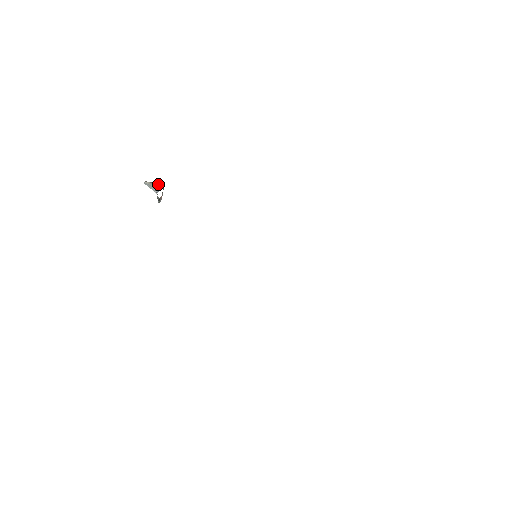
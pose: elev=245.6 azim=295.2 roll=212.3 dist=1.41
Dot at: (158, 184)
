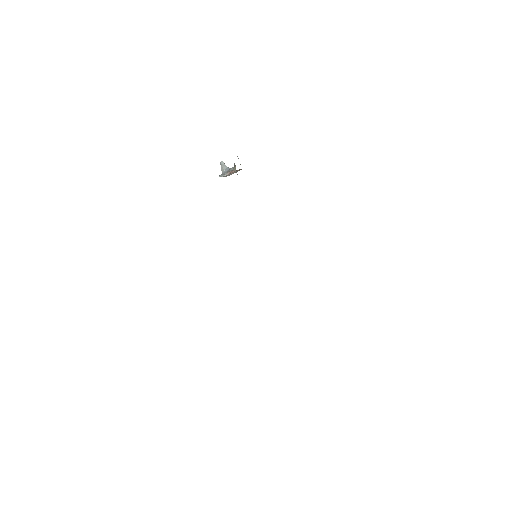
Dot at: occluded
